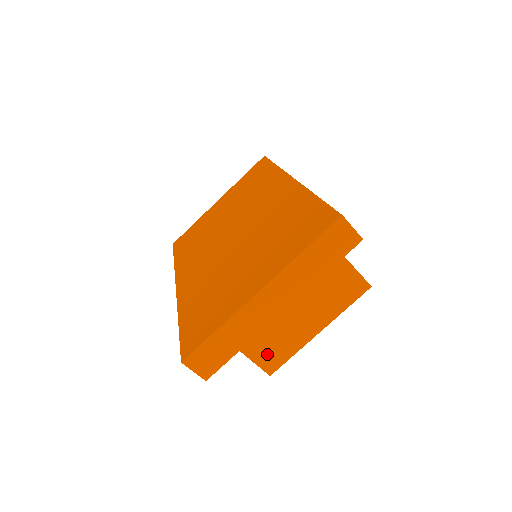
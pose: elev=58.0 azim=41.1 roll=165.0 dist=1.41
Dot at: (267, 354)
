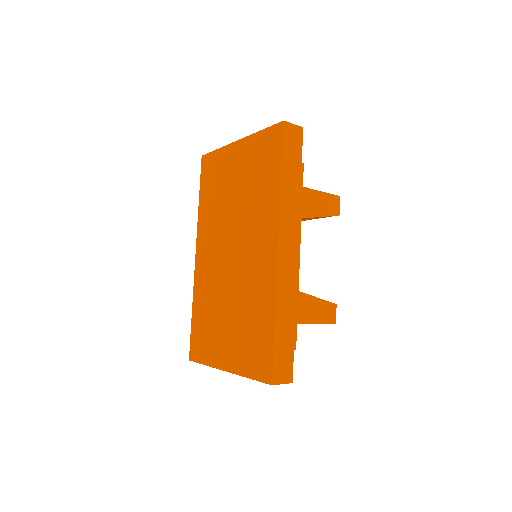
Dot at: occluded
